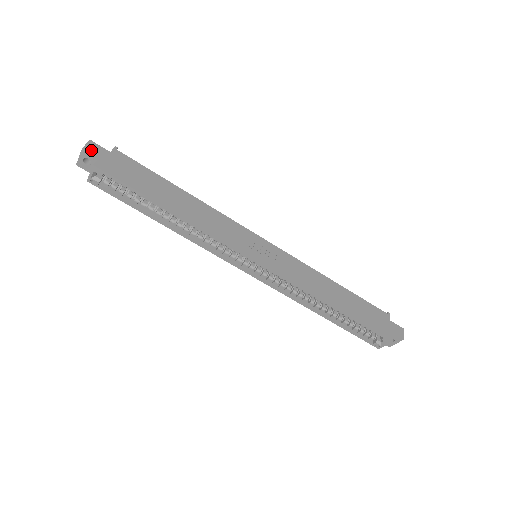
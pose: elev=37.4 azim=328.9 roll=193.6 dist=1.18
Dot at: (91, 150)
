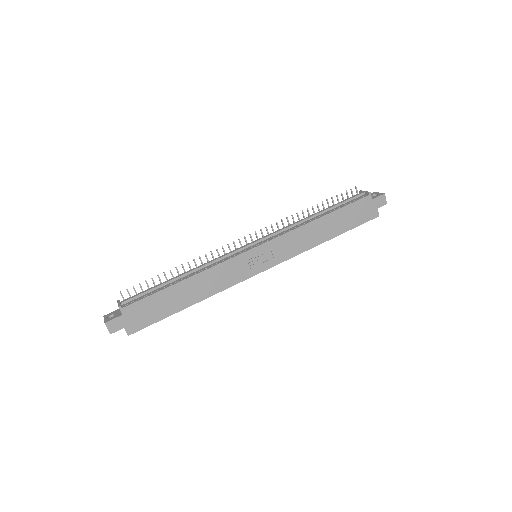
Dot at: (115, 329)
